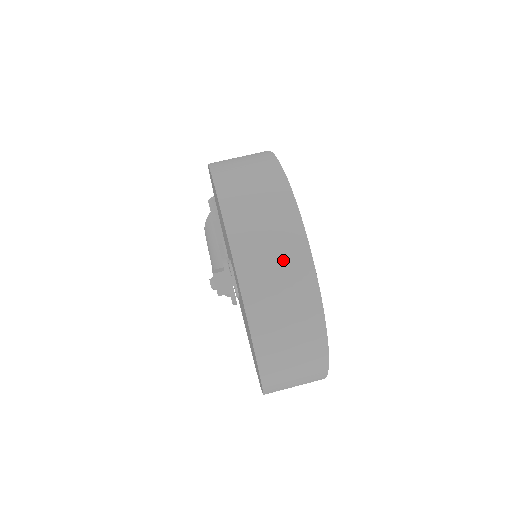
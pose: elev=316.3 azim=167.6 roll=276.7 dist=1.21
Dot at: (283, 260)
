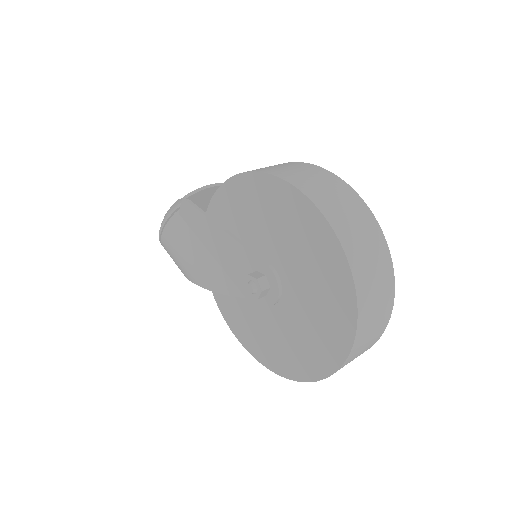
Dot at: (378, 268)
